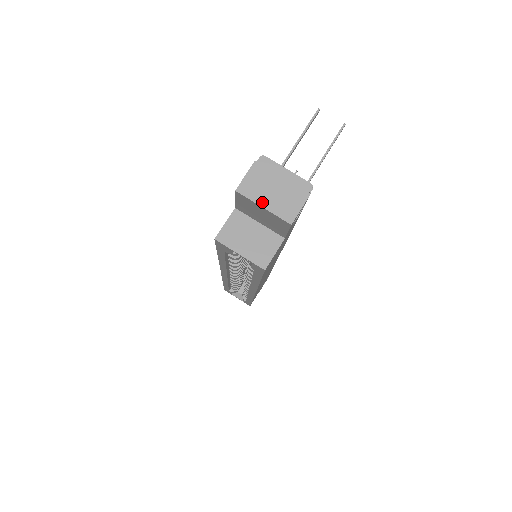
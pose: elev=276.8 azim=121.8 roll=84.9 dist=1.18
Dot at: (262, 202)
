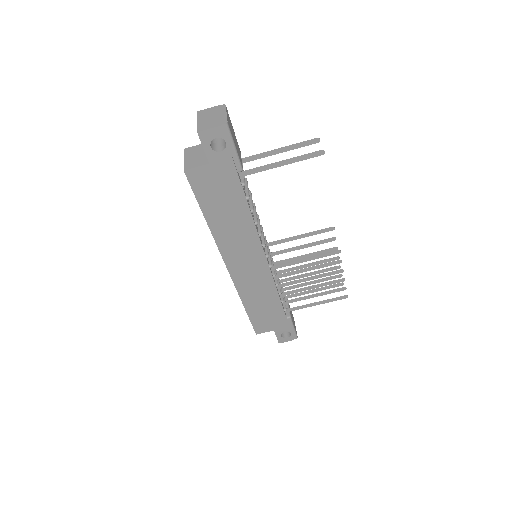
Dot at: (200, 119)
